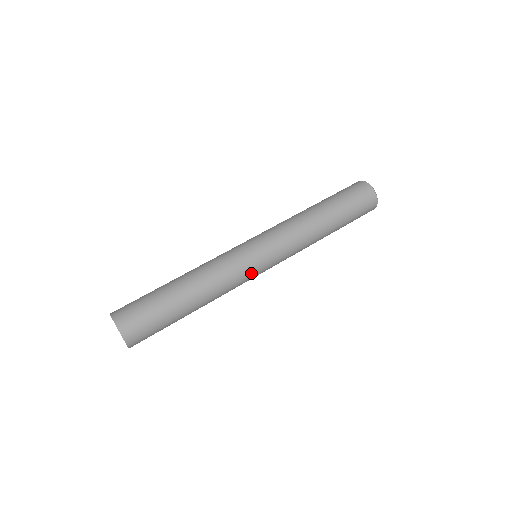
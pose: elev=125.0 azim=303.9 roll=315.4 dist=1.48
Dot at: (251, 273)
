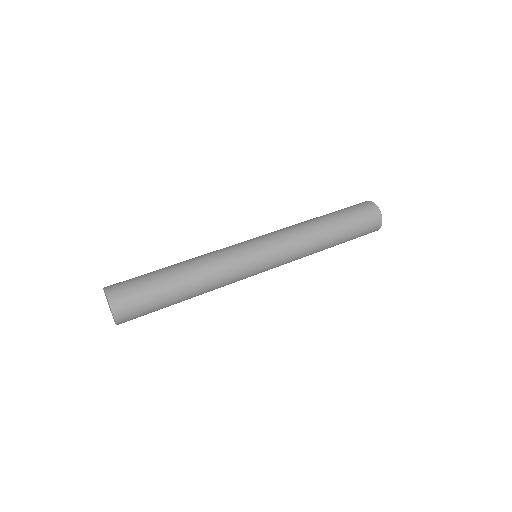
Dot at: (247, 260)
